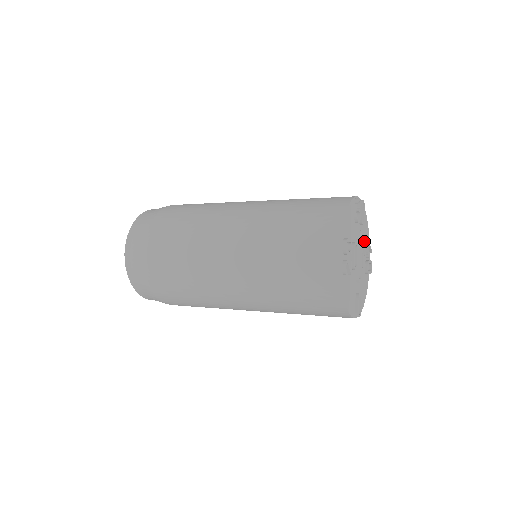
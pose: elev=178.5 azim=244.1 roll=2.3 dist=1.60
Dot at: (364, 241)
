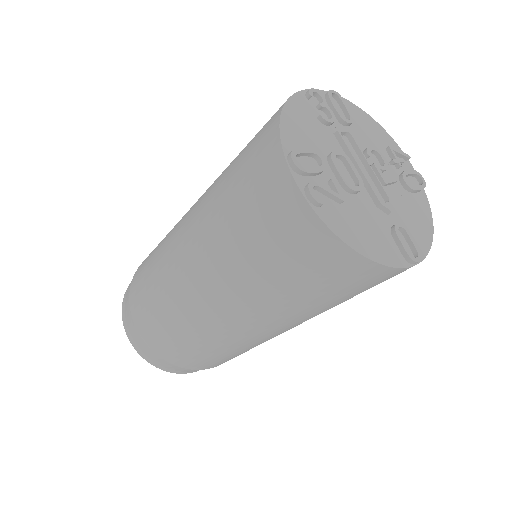
Dot at: (377, 147)
